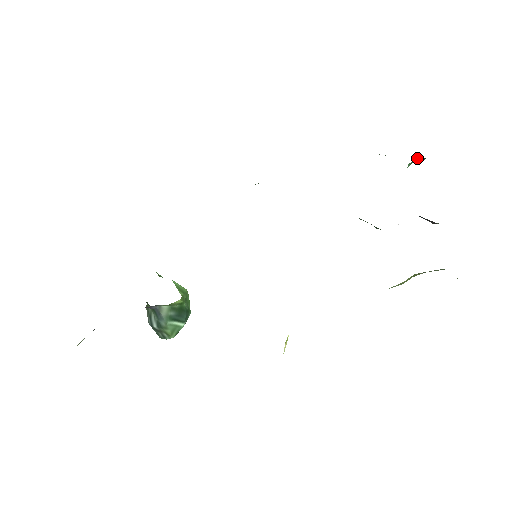
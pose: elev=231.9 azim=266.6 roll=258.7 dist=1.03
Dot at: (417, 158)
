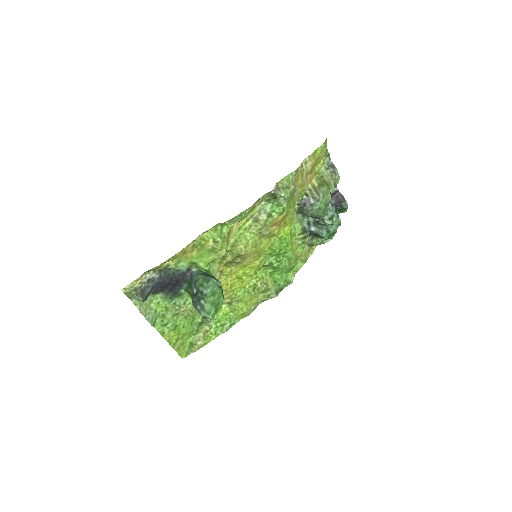
Dot at: occluded
